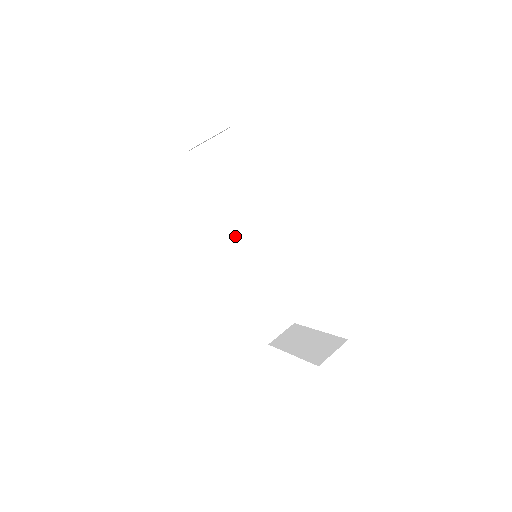
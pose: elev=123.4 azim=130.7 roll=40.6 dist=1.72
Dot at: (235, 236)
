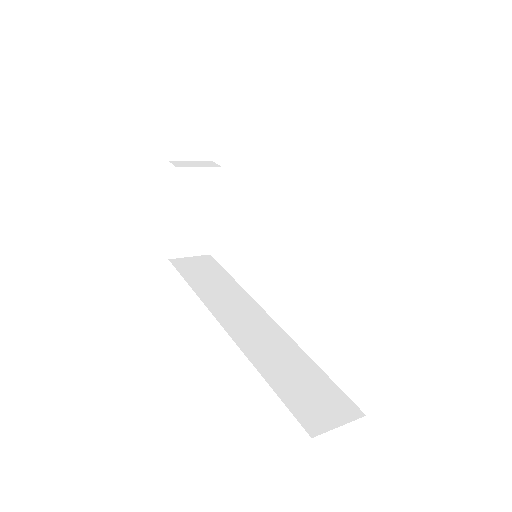
Dot at: (246, 304)
